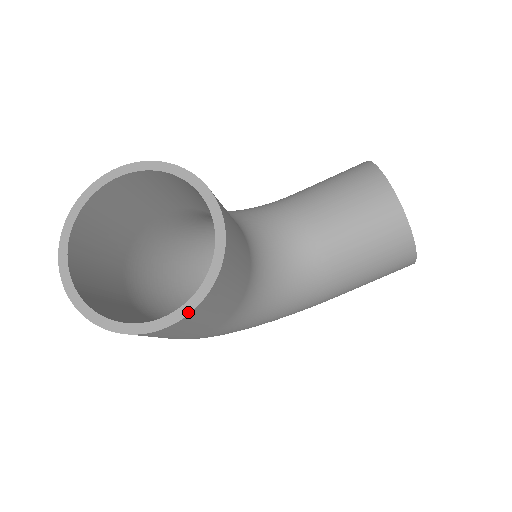
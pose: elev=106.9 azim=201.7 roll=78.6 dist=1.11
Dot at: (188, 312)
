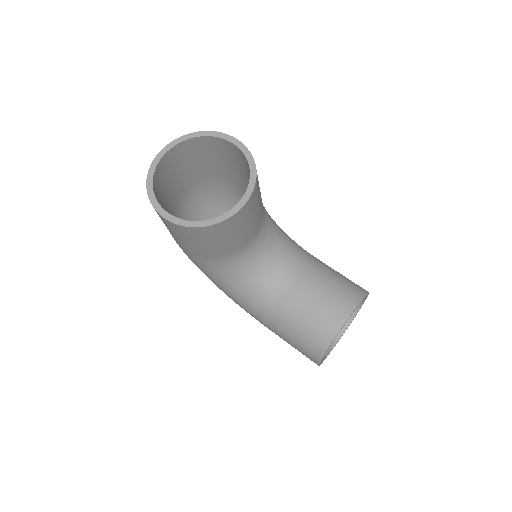
Dot at: (178, 223)
